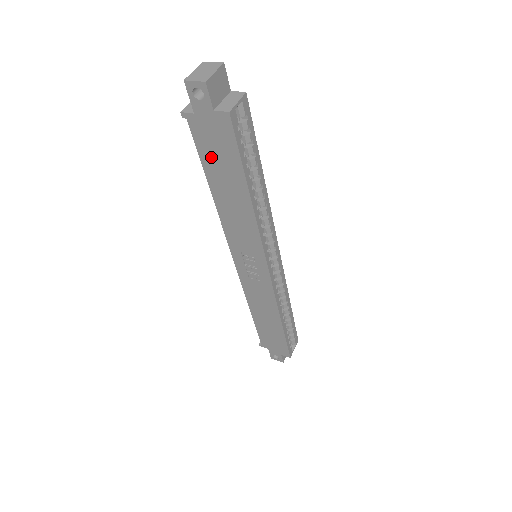
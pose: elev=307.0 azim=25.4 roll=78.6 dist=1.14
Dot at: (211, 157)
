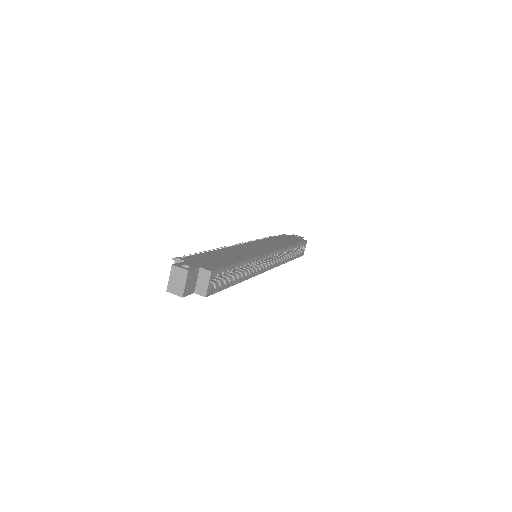
Dot at: occluded
